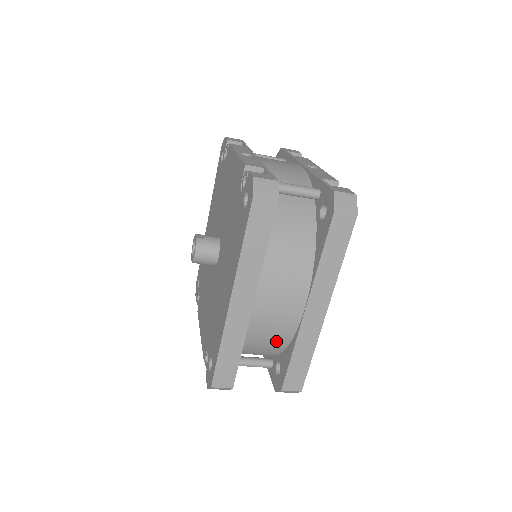
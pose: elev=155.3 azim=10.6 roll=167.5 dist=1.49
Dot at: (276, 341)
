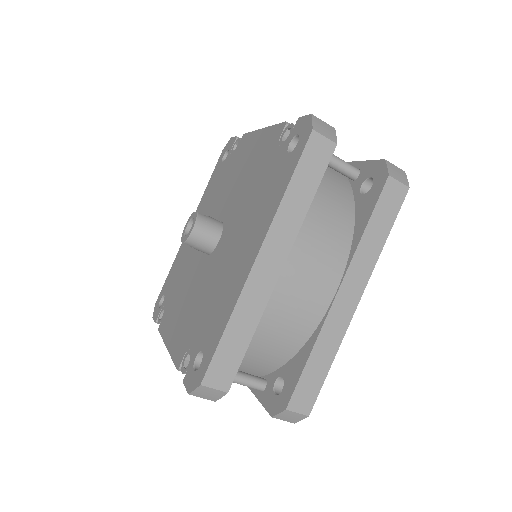
Dot at: (290, 337)
